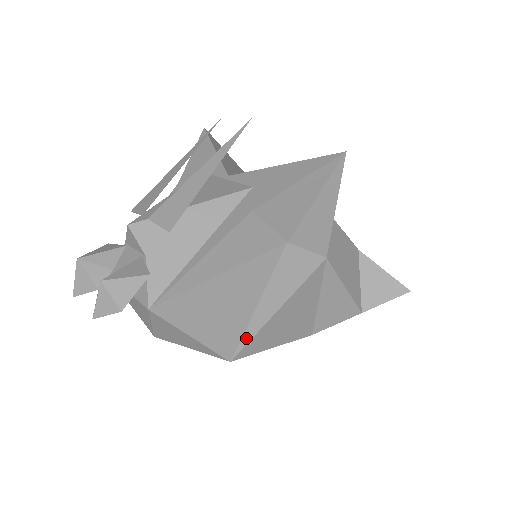
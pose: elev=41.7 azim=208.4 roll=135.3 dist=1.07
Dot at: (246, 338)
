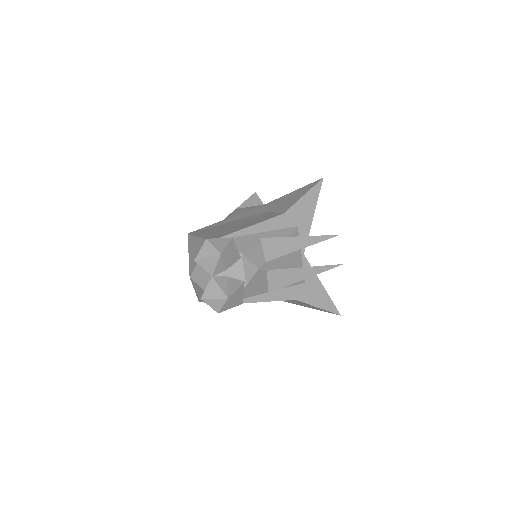
Dot at: occluded
